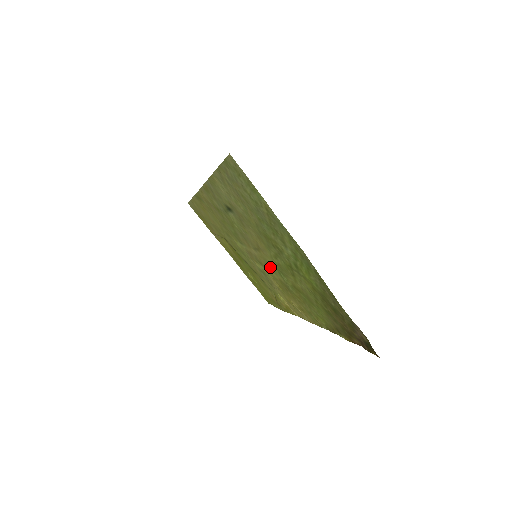
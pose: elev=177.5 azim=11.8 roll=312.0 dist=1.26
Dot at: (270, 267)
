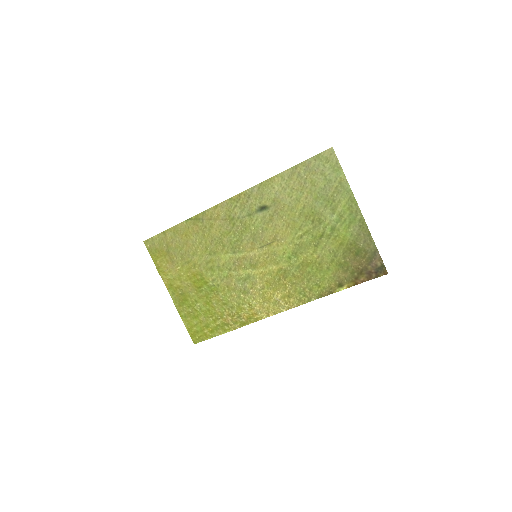
Dot at: (274, 259)
